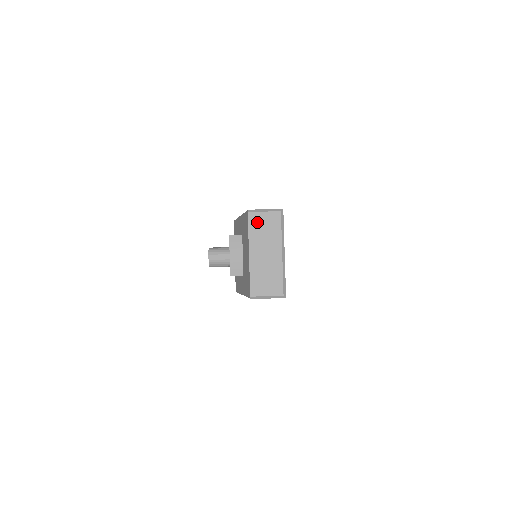
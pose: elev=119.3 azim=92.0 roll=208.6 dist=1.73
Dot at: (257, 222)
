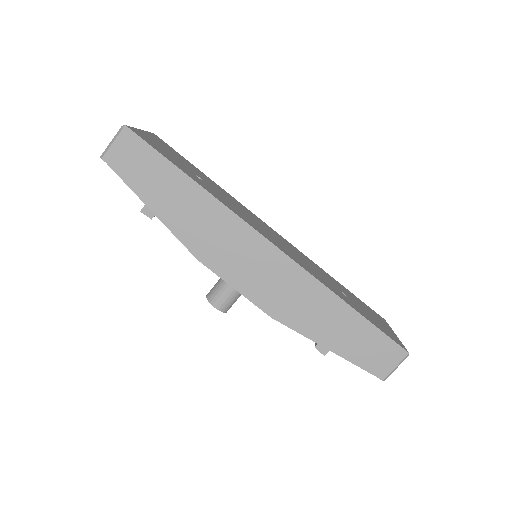
Dot at: occluded
